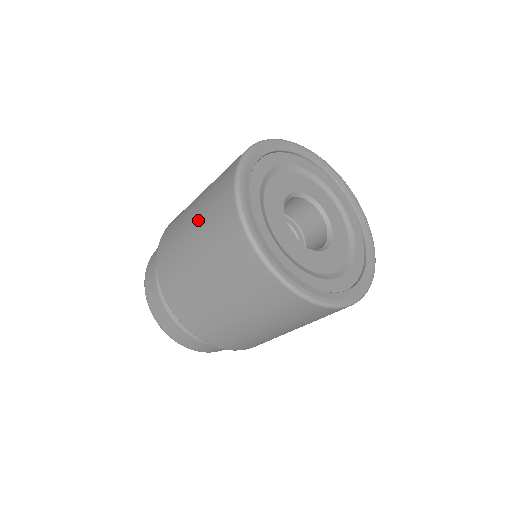
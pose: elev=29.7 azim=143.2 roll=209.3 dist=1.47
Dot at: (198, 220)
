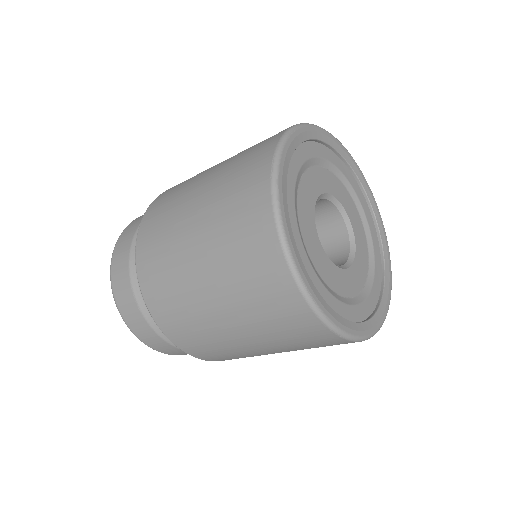
Dot at: (225, 293)
